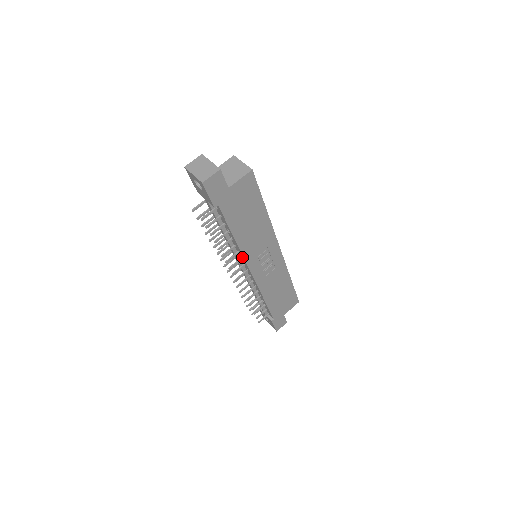
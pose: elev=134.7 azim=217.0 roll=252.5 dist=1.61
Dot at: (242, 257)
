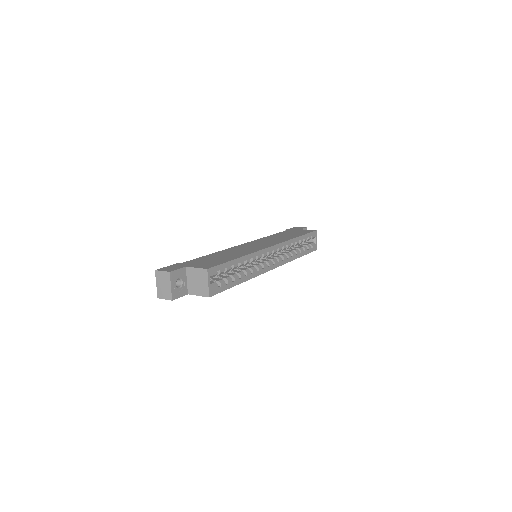
Dot at: occluded
